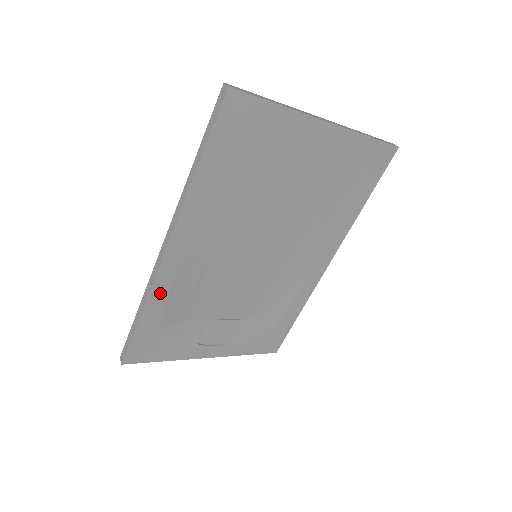
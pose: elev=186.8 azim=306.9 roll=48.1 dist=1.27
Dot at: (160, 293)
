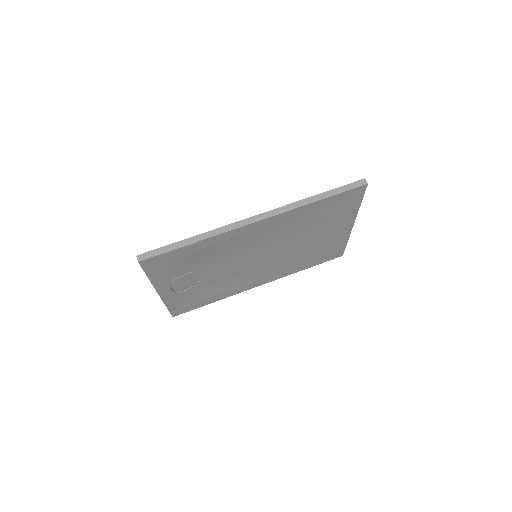
Dot at: (218, 239)
